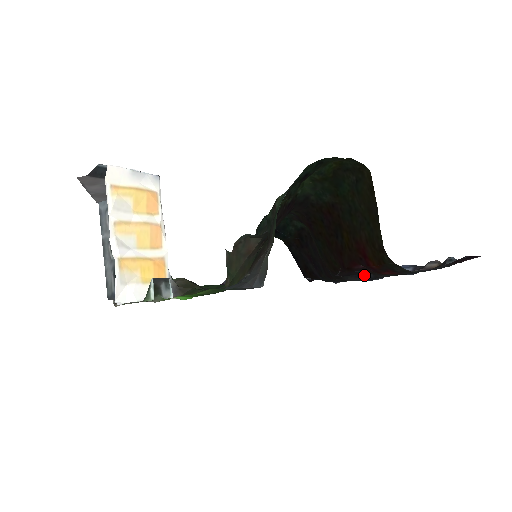
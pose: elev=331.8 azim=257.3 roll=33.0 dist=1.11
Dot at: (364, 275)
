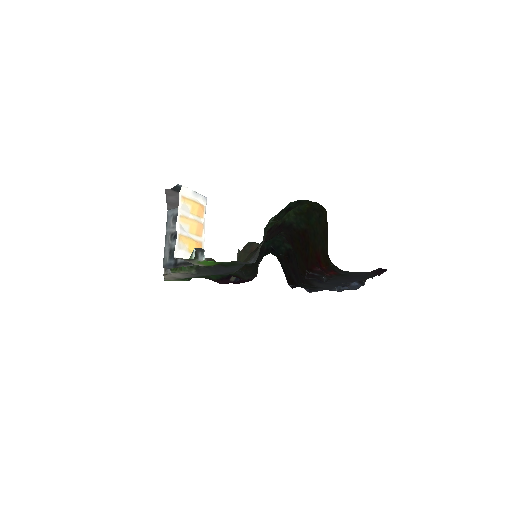
Dot at: (322, 279)
